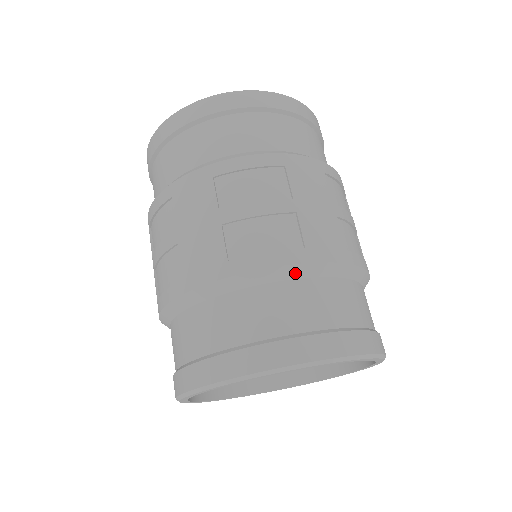
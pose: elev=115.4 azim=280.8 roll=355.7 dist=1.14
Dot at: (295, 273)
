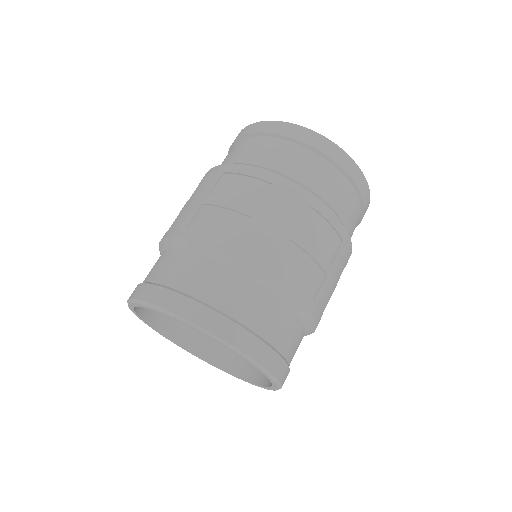
Dot at: (218, 256)
